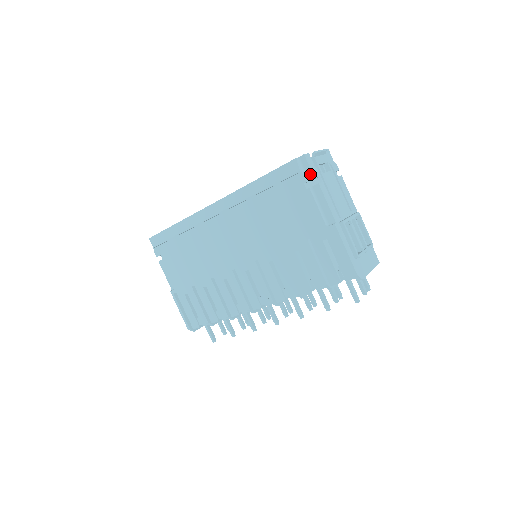
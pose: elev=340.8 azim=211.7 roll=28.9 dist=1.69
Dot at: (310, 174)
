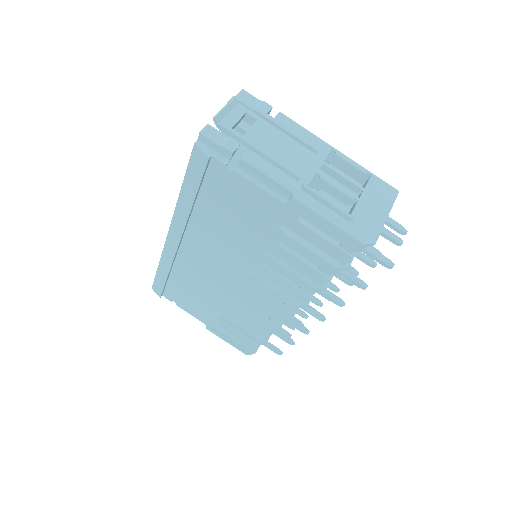
Dot at: (223, 152)
